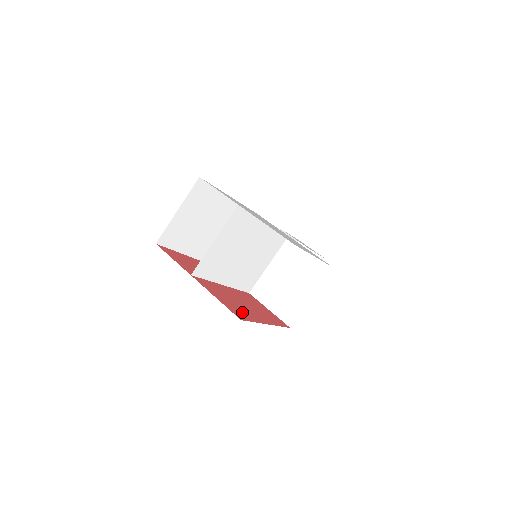
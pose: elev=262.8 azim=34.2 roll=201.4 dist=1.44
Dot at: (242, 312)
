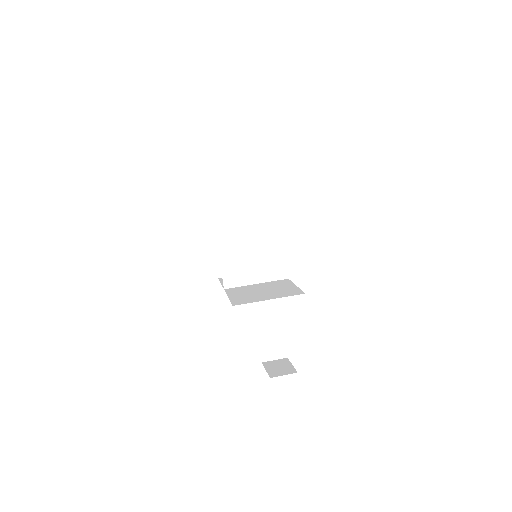
Dot at: occluded
